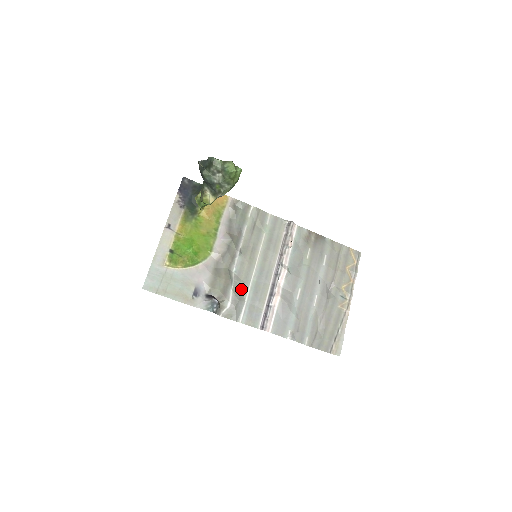
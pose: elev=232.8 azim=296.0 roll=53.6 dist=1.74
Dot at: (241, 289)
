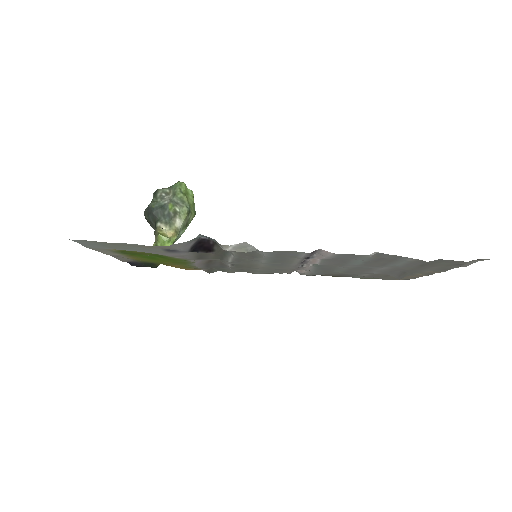
Dot at: (250, 259)
